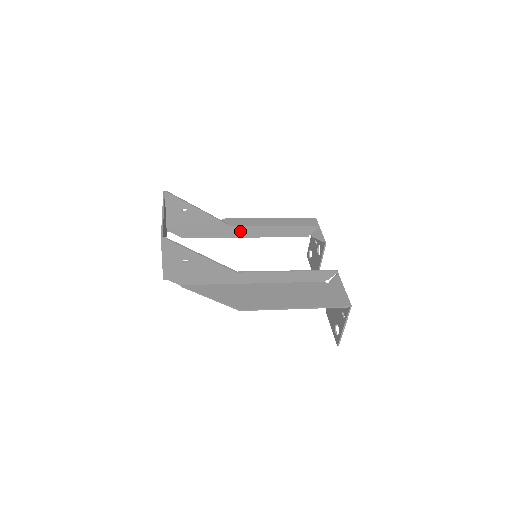
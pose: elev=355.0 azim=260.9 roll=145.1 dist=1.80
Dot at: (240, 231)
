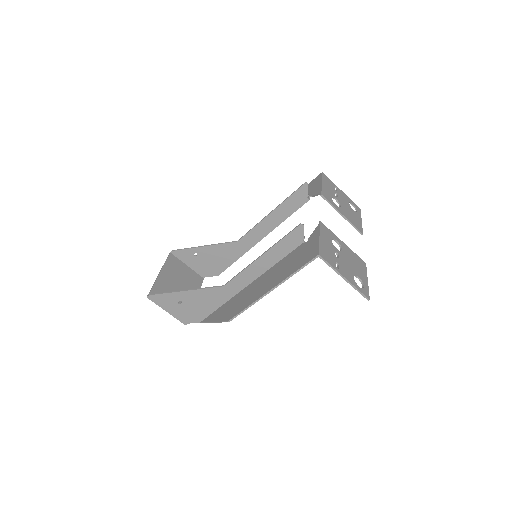
Dot at: (249, 240)
